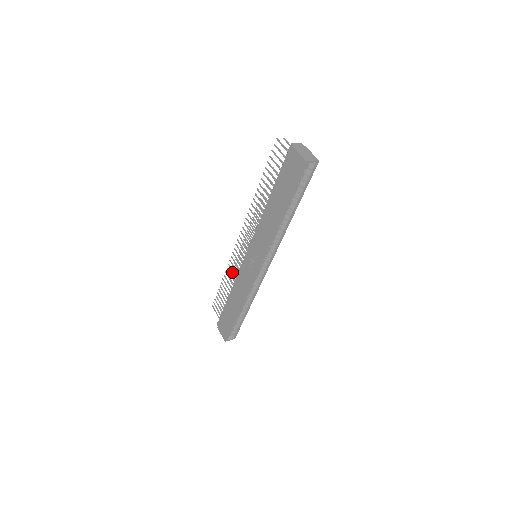
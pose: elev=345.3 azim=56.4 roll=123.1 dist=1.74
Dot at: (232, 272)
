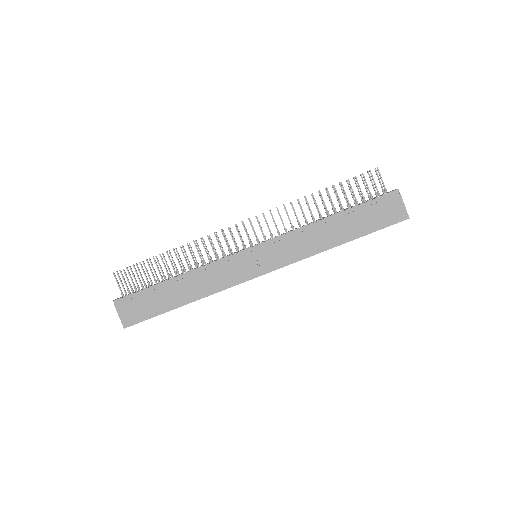
Dot at: (184, 249)
